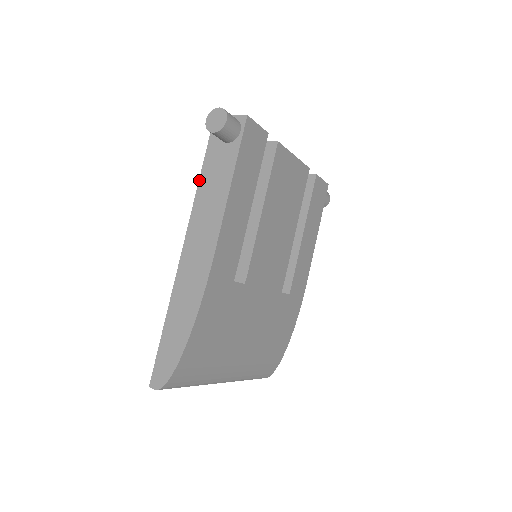
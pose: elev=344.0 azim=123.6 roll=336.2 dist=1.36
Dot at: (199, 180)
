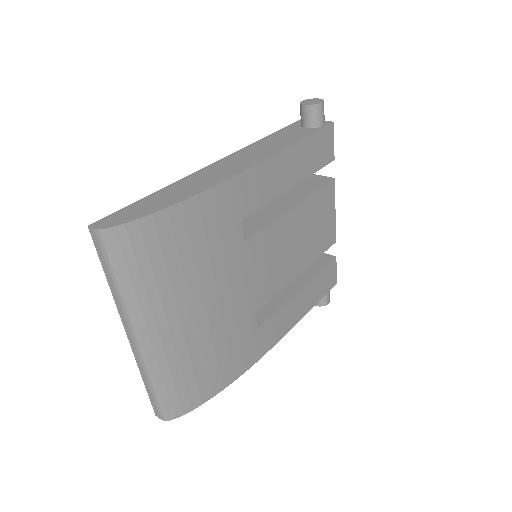
Dot at: (265, 137)
